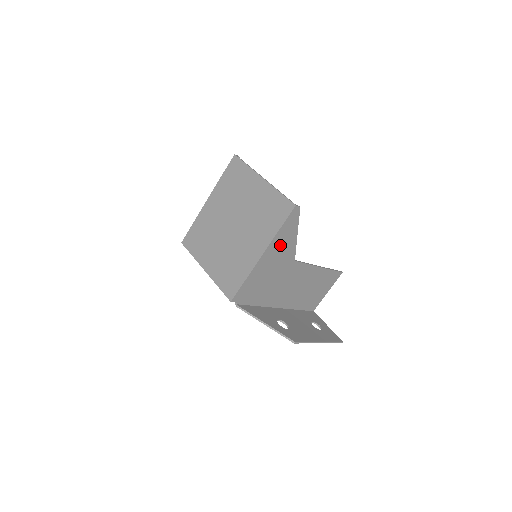
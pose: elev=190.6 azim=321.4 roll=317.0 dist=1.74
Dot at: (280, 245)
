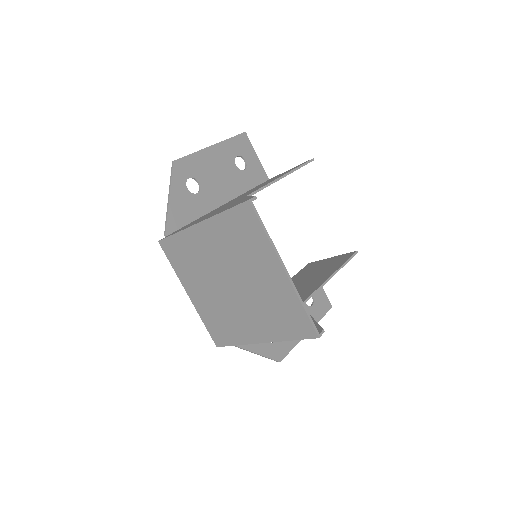
Dot at: occluded
